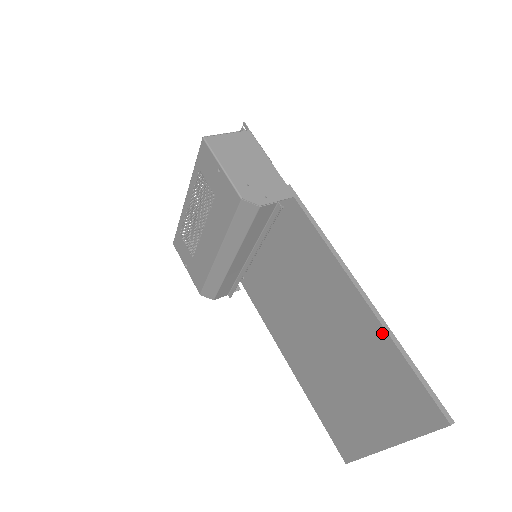
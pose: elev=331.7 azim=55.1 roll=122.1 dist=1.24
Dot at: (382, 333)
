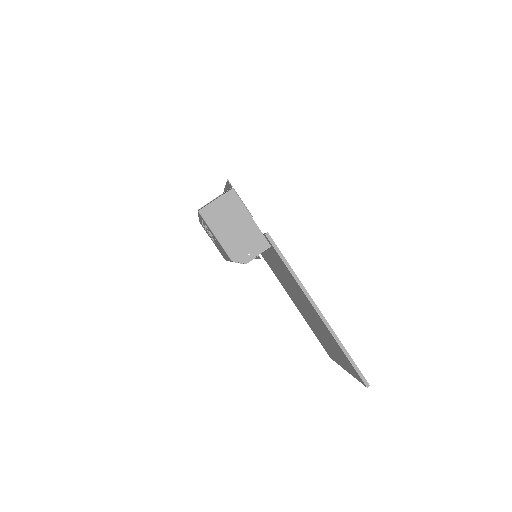
Dot at: (332, 336)
